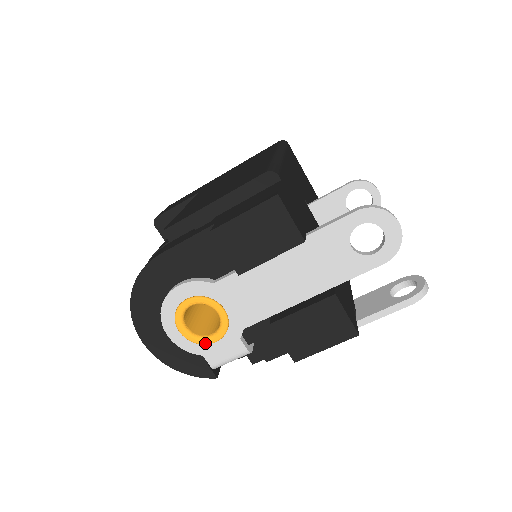
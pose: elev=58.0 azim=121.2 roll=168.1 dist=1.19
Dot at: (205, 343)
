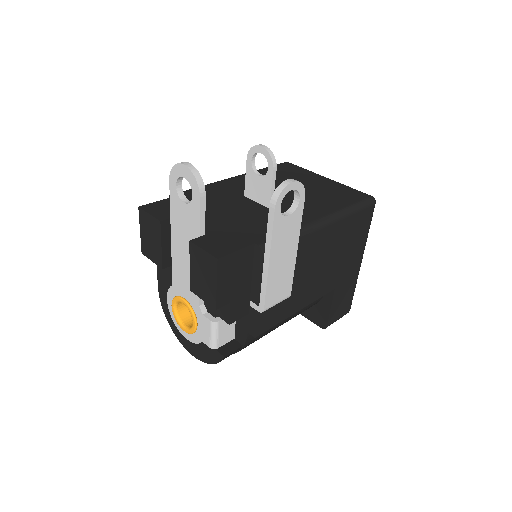
Dot at: (193, 330)
